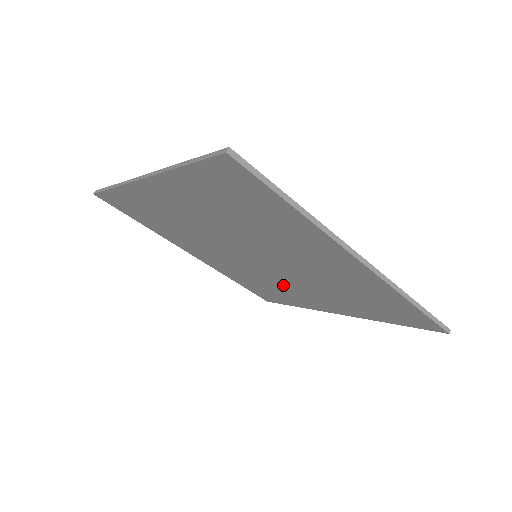
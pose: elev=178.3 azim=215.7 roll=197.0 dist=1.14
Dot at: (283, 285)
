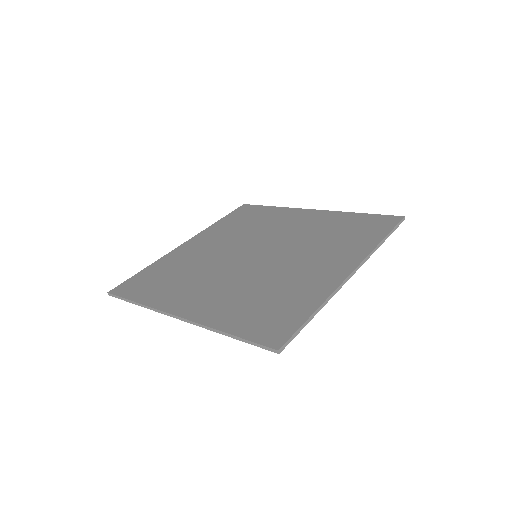
Dot at: occluded
